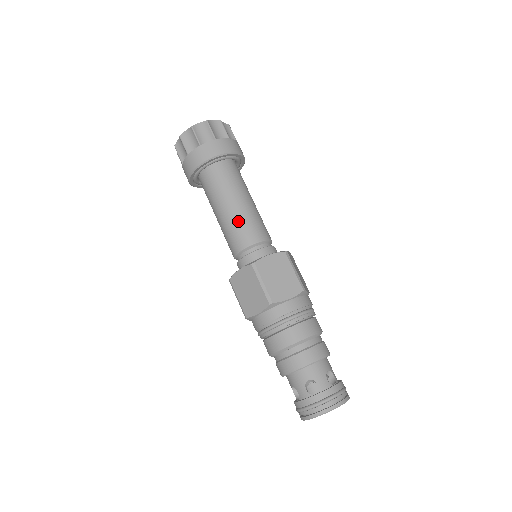
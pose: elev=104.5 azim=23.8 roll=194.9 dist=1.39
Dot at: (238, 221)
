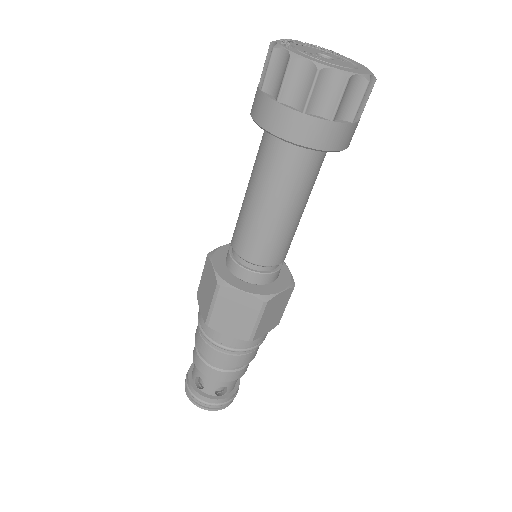
Dot at: (251, 225)
